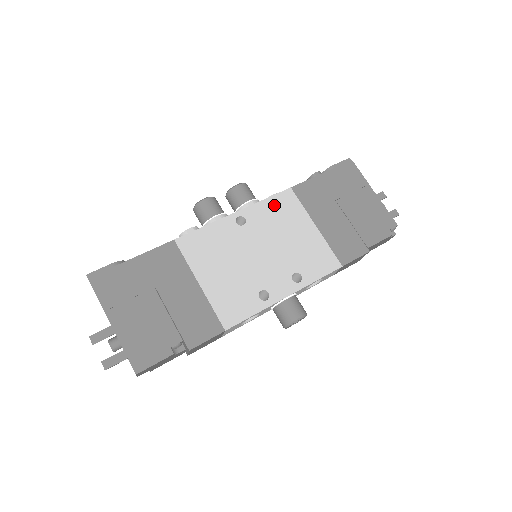
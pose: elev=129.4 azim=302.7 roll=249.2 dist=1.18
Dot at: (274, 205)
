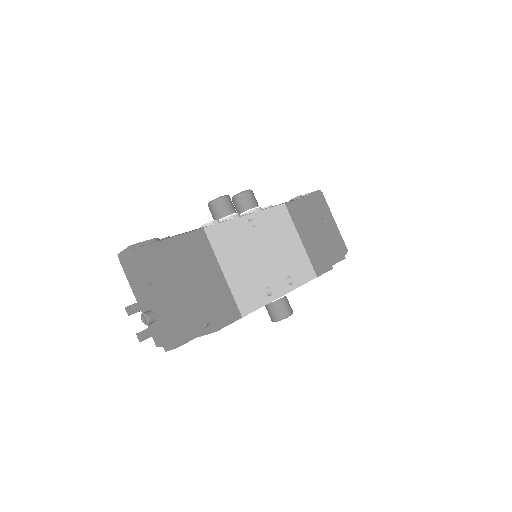
Dot at: (274, 215)
